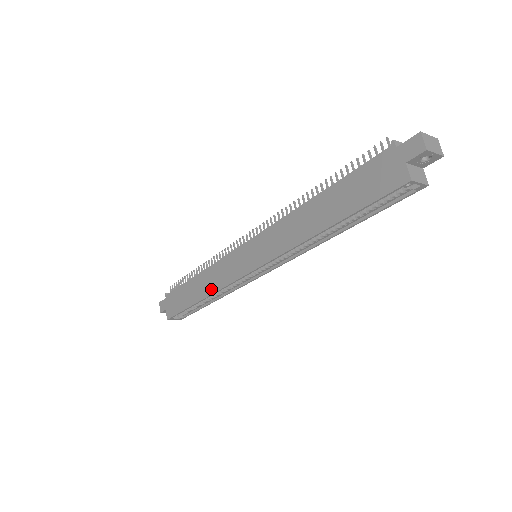
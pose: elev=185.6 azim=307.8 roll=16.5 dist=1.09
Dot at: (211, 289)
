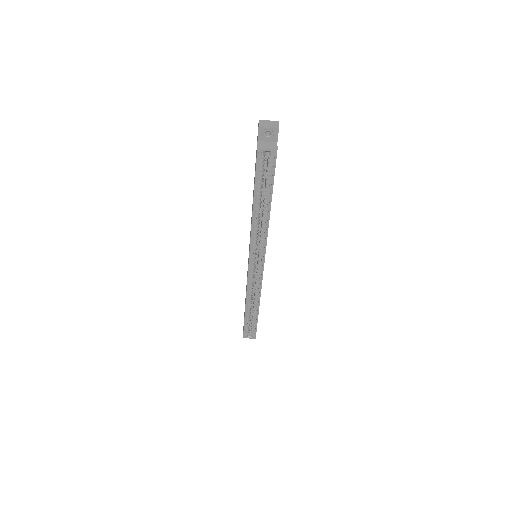
Dot at: occluded
